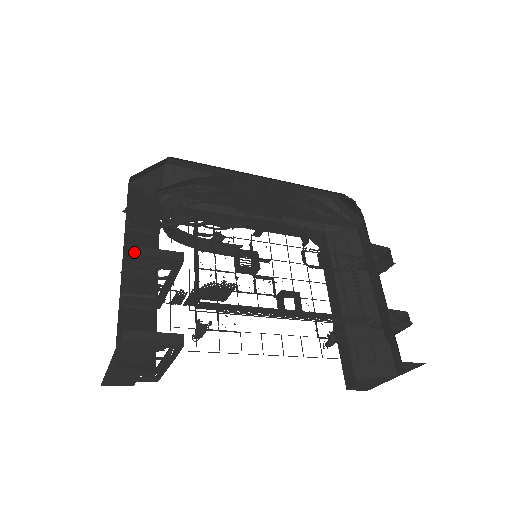
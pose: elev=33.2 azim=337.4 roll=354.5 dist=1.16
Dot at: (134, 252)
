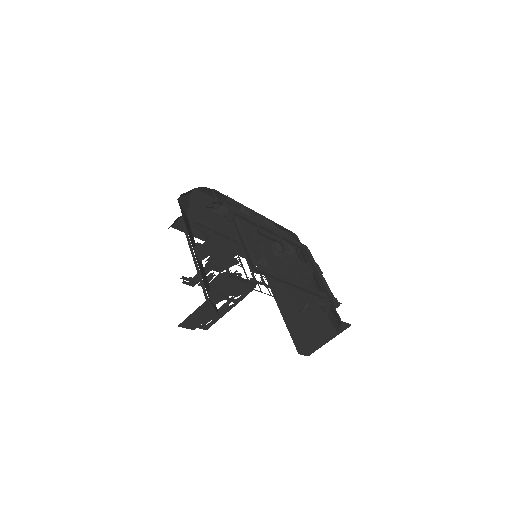
Dot at: (216, 233)
